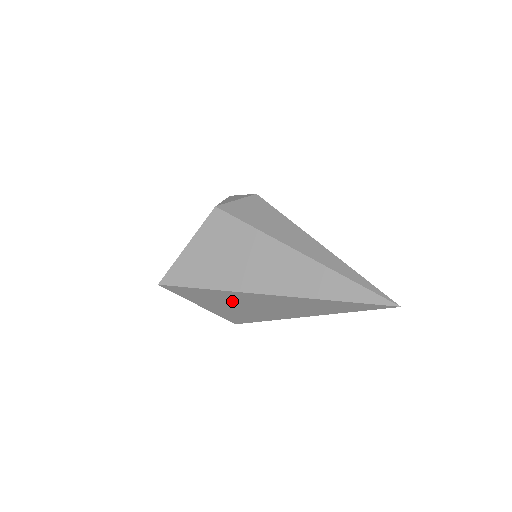
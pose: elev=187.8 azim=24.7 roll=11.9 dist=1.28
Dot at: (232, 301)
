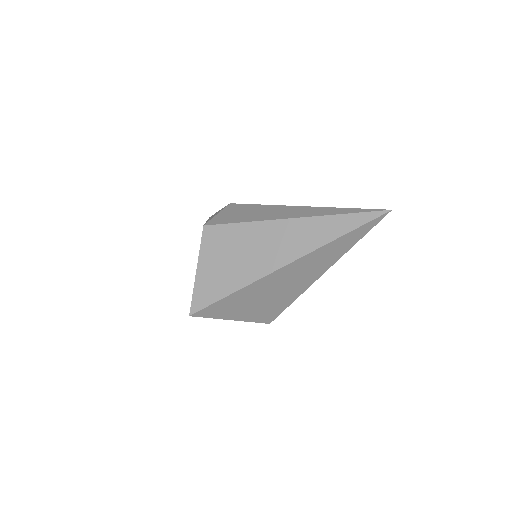
Dot at: (258, 295)
